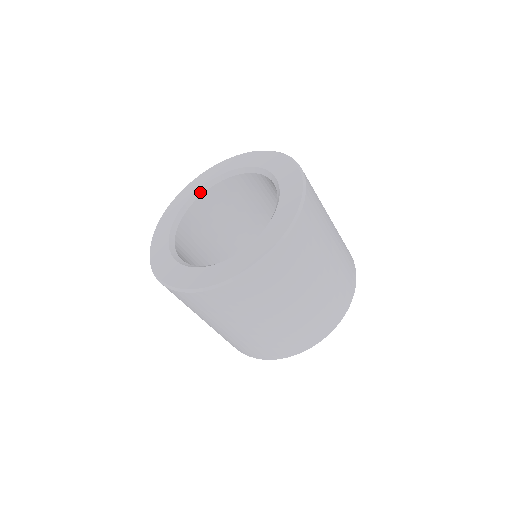
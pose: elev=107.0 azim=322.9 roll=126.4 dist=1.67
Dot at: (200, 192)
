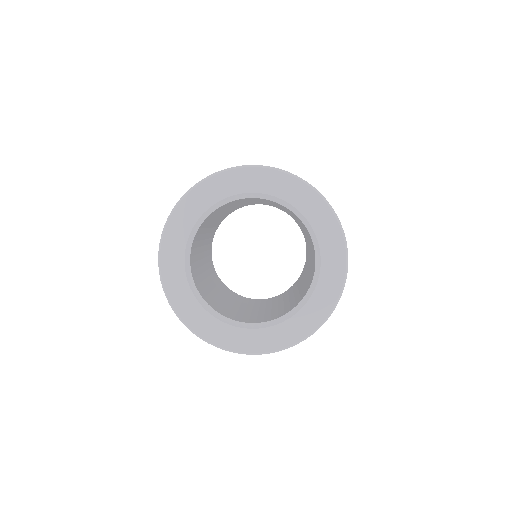
Dot at: (250, 195)
